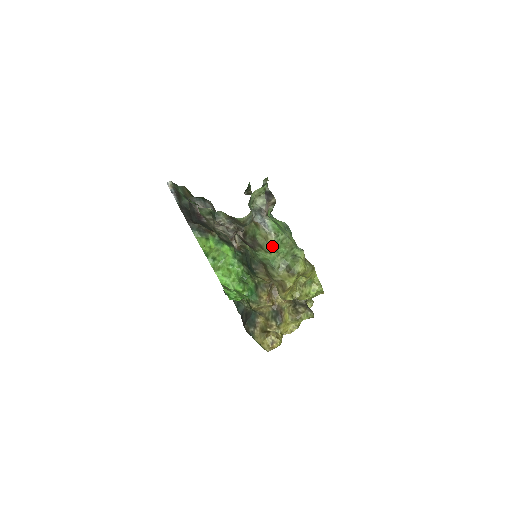
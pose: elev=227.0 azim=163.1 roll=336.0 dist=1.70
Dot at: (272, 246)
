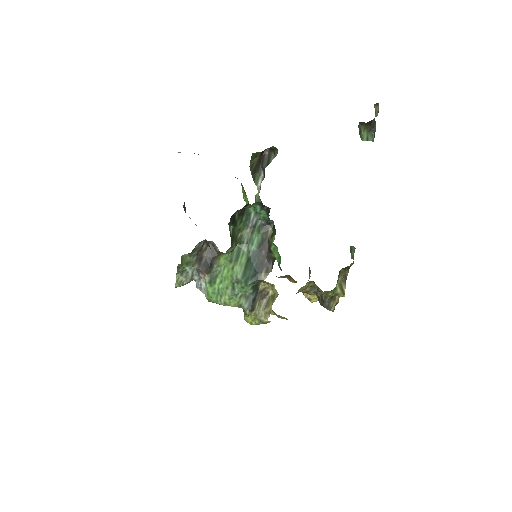
Dot at: occluded
